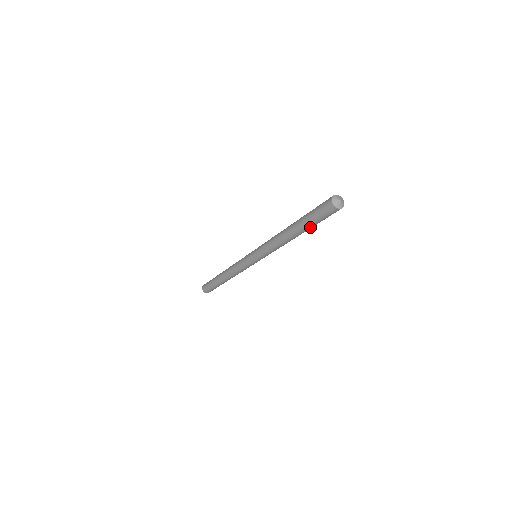
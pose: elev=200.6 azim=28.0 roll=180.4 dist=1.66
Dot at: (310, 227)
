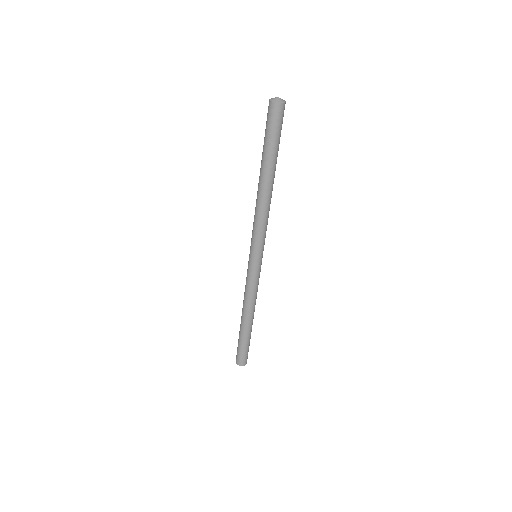
Dot at: (270, 156)
